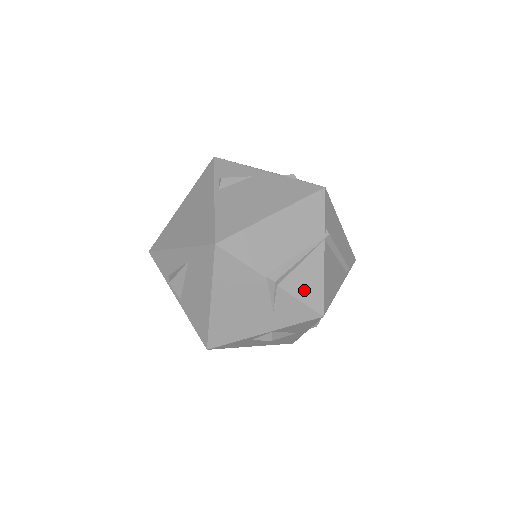
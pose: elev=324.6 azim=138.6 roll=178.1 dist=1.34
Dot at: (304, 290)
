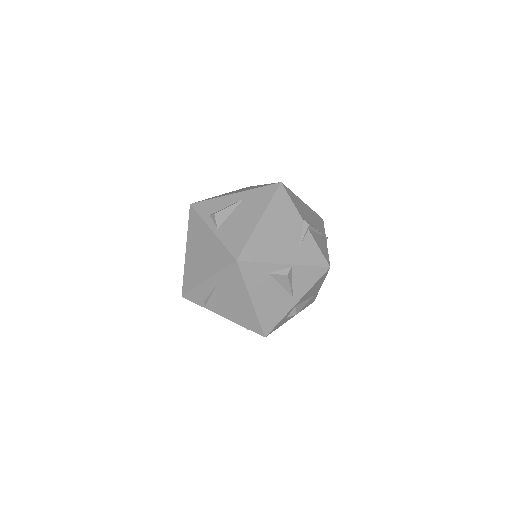
Dot at: (320, 245)
